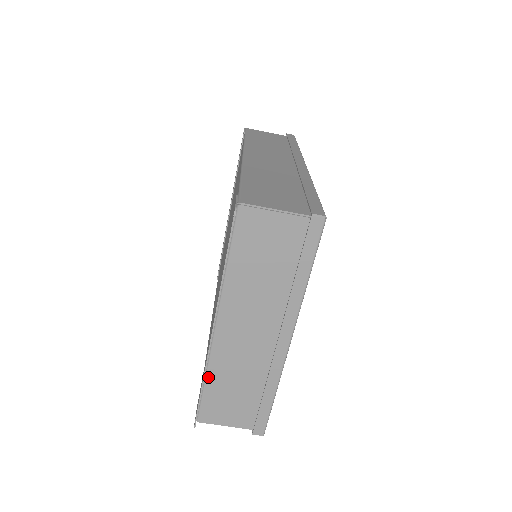
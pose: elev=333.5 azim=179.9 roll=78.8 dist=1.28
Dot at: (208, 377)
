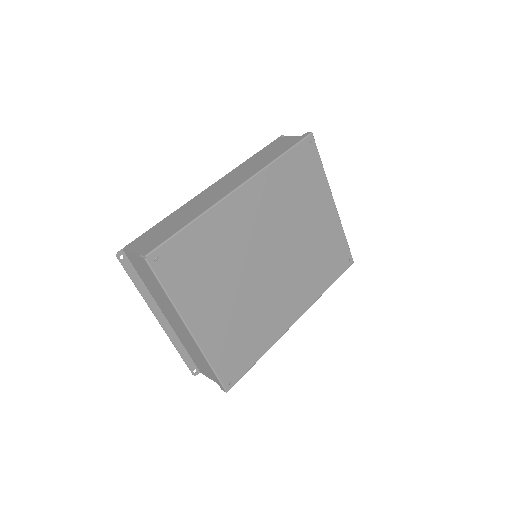
Dot at: (184, 346)
